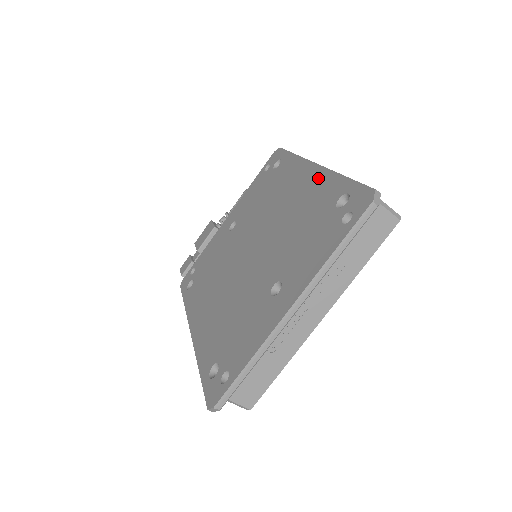
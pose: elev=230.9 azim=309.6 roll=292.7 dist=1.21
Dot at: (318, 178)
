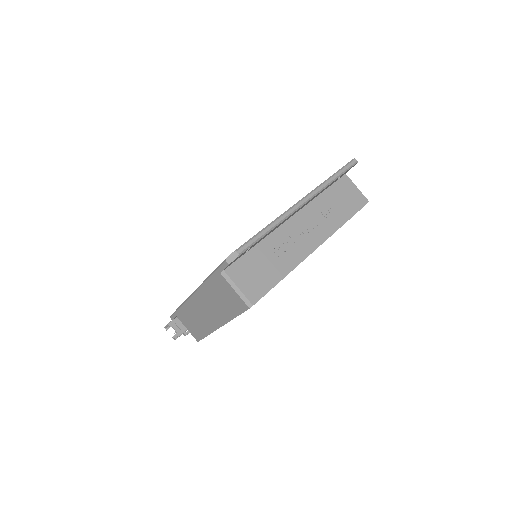
Dot at: occluded
